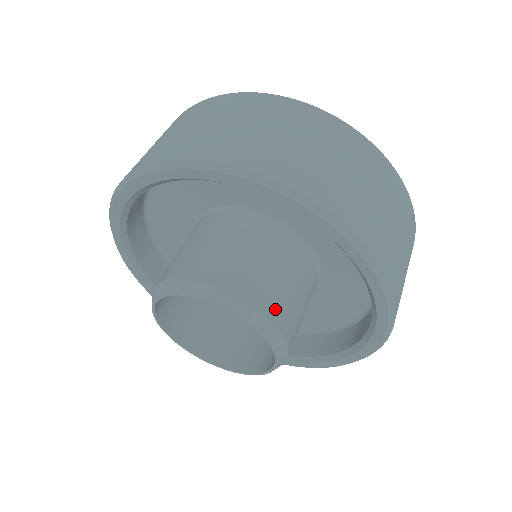
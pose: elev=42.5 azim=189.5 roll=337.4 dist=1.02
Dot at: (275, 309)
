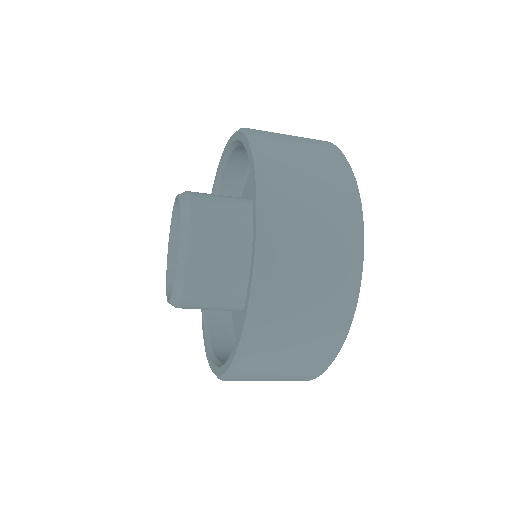
Dot at: (201, 219)
